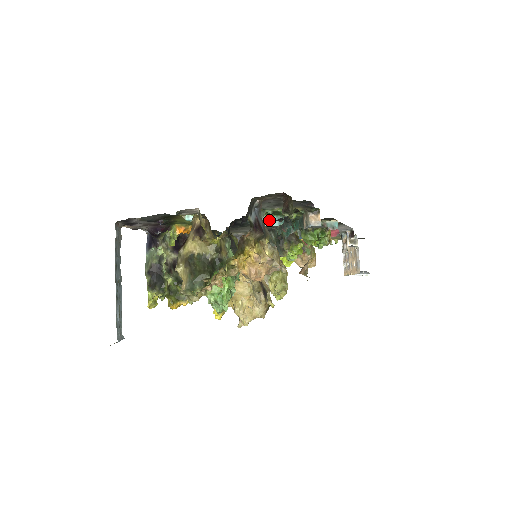
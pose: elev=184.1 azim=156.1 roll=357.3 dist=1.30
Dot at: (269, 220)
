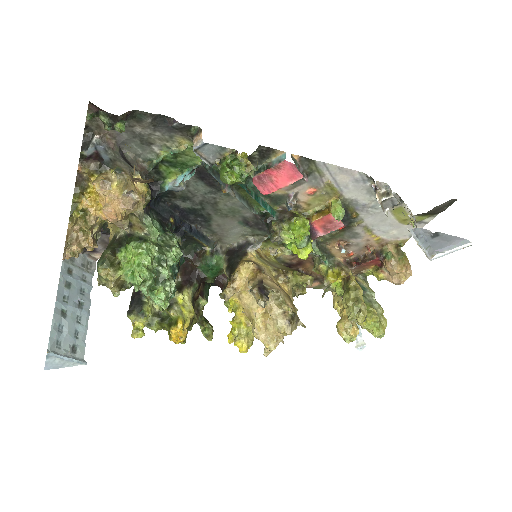
Dot at: (181, 178)
